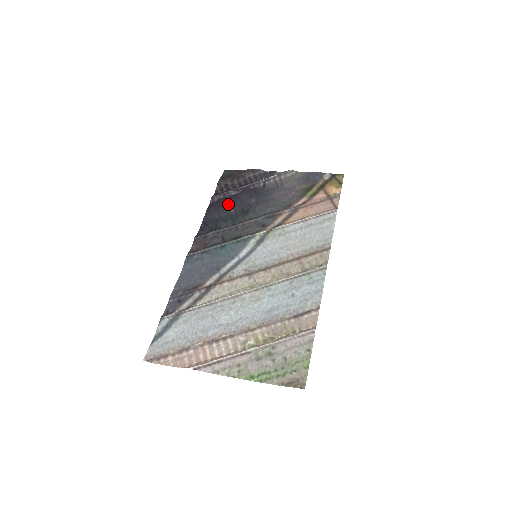
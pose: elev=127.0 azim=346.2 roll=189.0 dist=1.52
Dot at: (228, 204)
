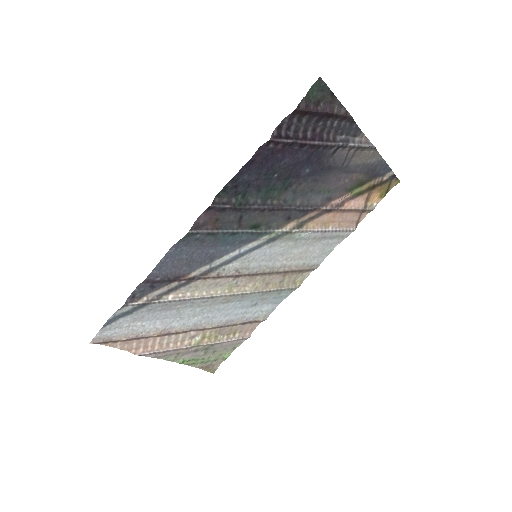
Dot at: (279, 163)
